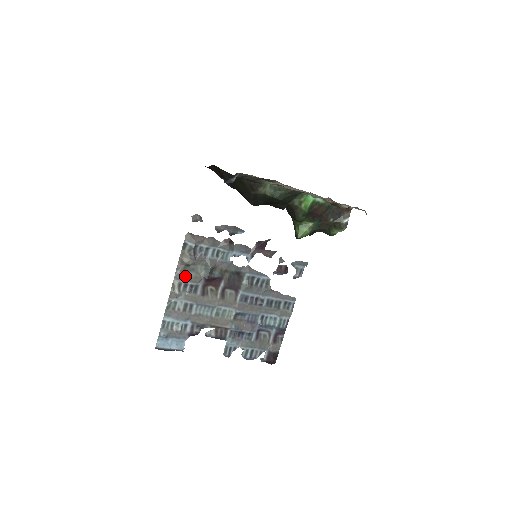
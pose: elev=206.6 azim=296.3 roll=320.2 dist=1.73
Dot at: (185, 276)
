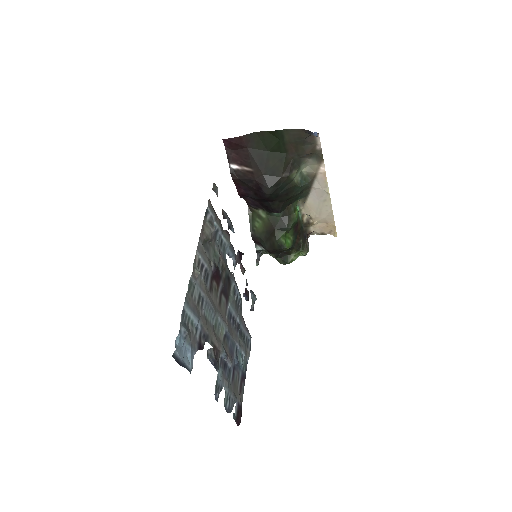
Dot at: (204, 253)
